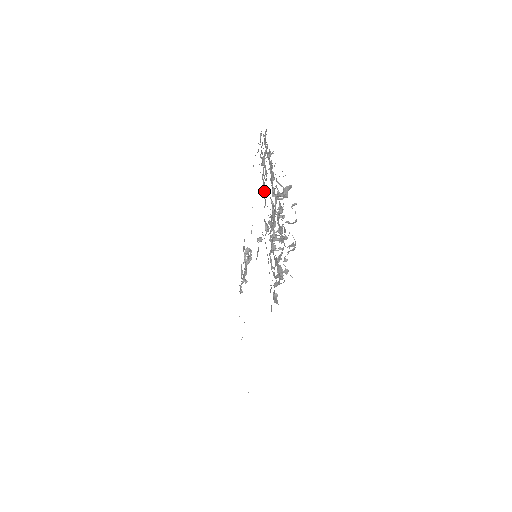
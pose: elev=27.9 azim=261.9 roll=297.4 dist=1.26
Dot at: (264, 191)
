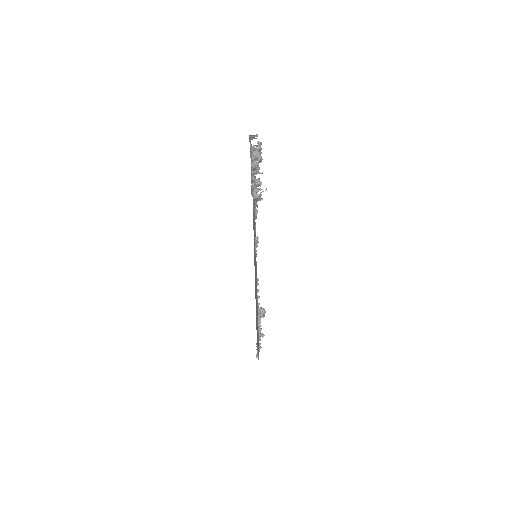
Dot at: occluded
